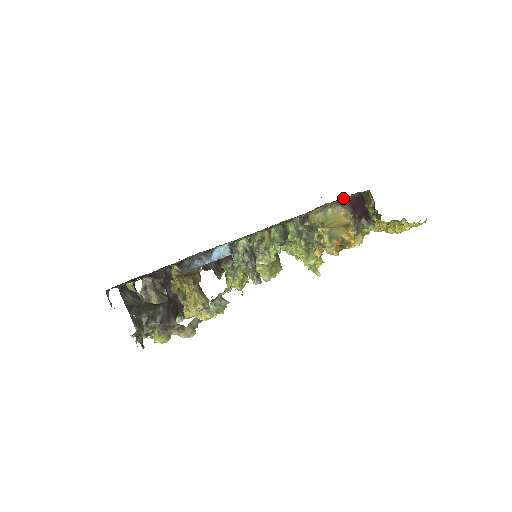
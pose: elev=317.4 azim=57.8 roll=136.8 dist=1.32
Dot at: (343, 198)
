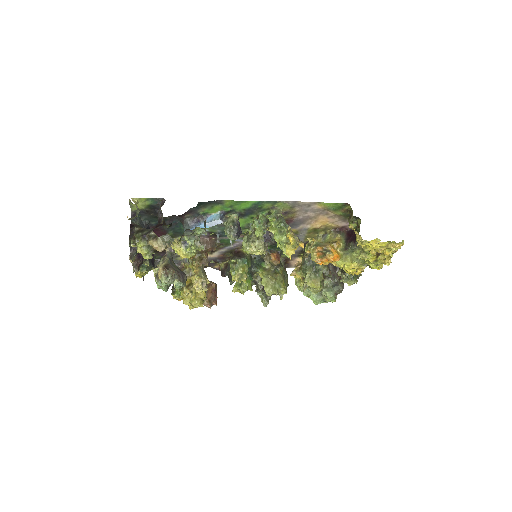
Dot at: (339, 224)
